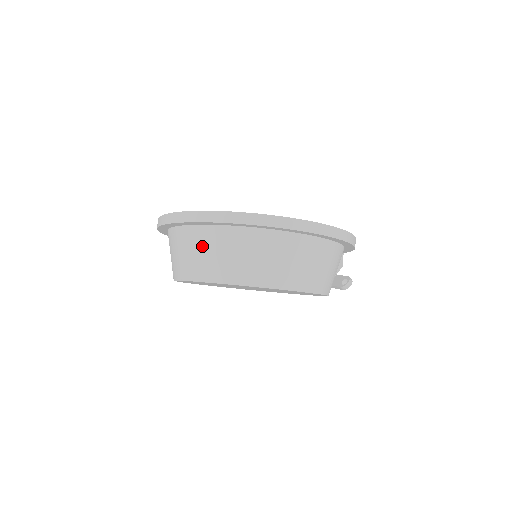
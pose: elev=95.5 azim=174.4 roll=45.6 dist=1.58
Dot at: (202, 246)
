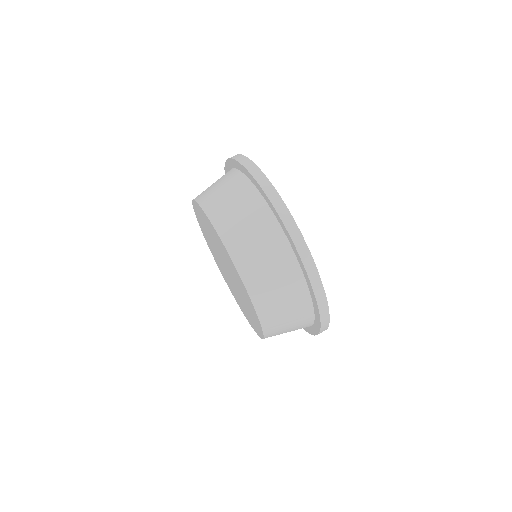
Dot at: (265, 242)
